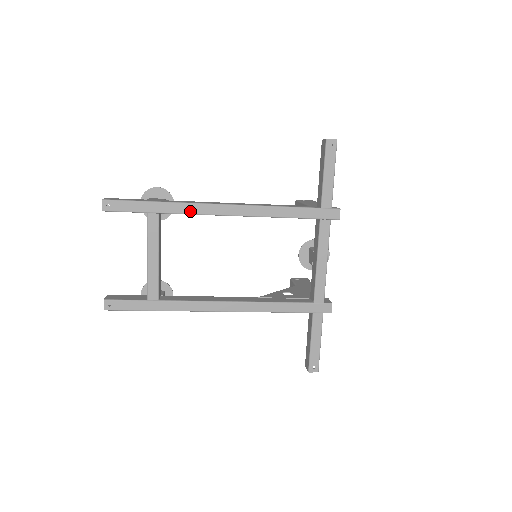
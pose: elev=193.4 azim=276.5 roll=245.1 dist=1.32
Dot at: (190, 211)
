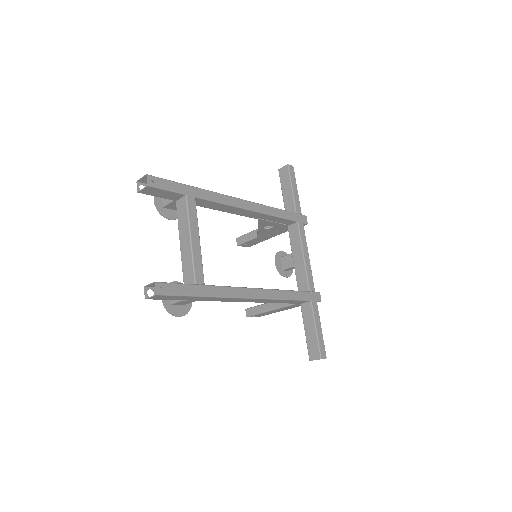
Dot at: (218, 199)
